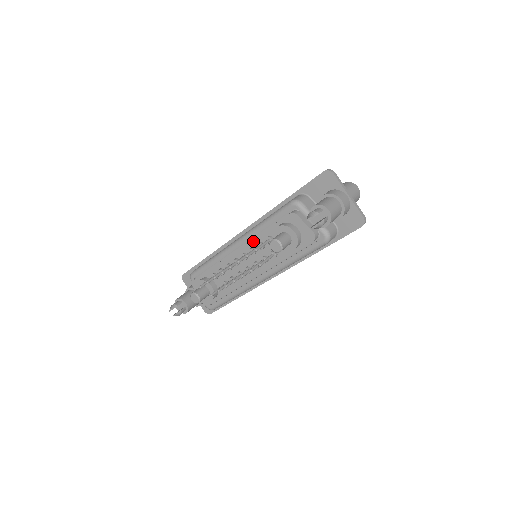
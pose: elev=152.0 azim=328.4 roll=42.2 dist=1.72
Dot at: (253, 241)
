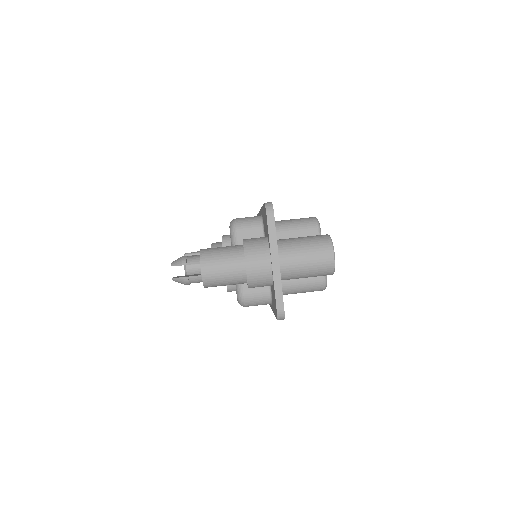
Dot at: occluded
